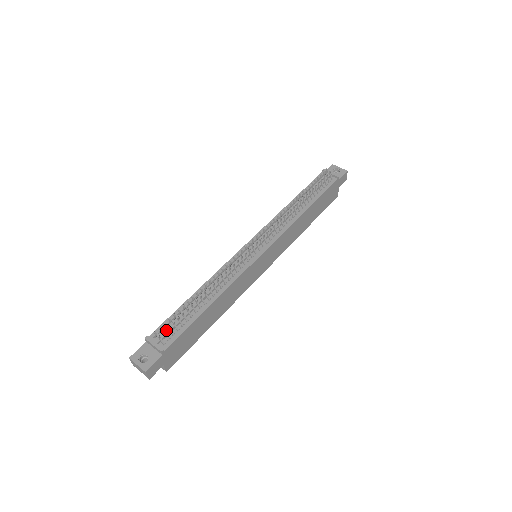
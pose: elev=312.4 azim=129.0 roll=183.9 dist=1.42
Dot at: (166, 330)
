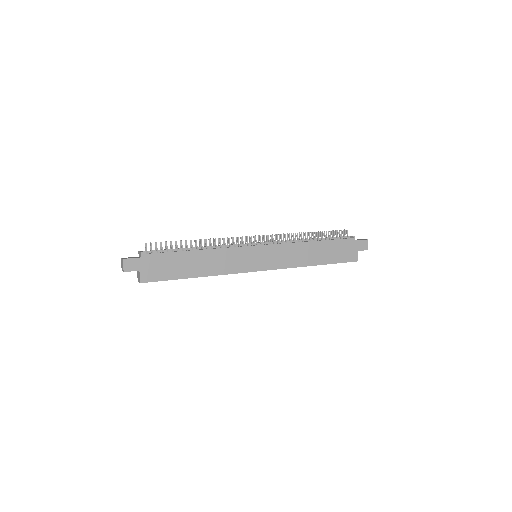
Dot at: (155, 250)
